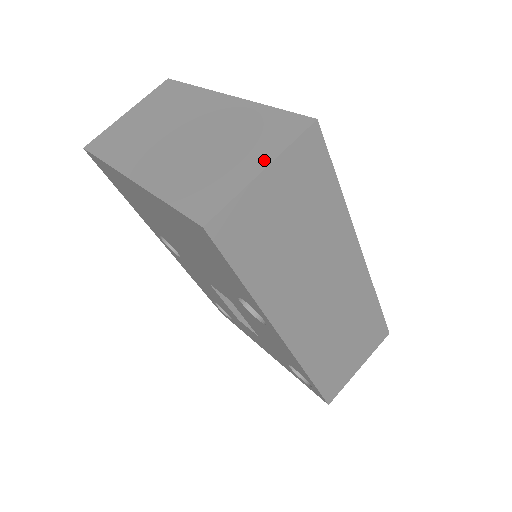
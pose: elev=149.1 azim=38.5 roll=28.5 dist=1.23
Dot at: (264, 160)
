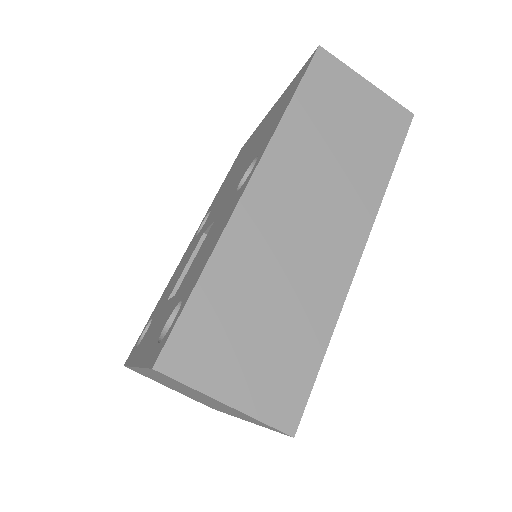
Dot at: occluded
